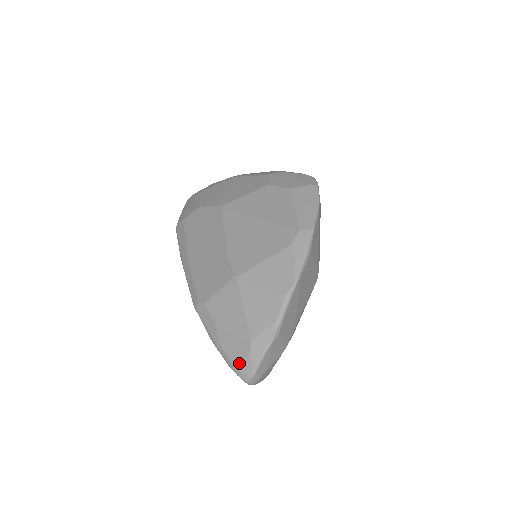
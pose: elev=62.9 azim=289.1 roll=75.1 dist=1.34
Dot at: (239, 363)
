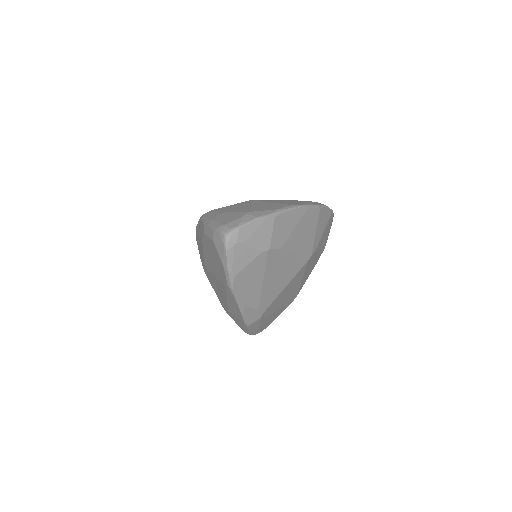
Dot at: (228, 222)
